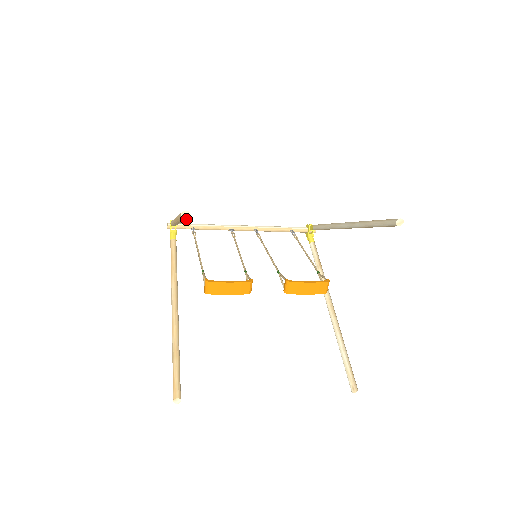
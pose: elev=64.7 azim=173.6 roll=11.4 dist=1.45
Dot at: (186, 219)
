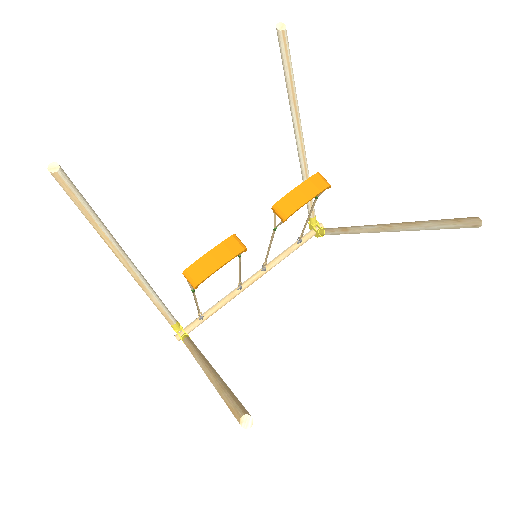
Dot at: (64, 179)
